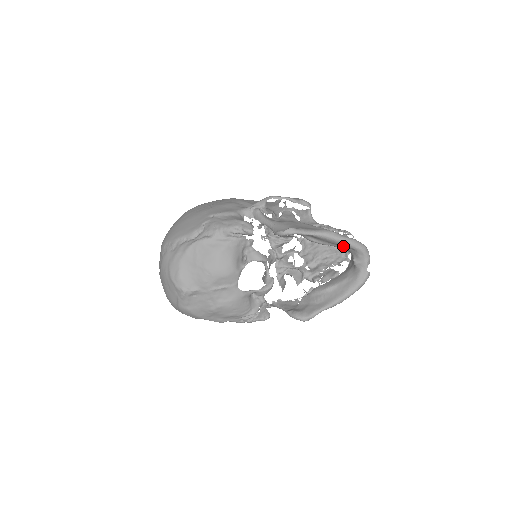
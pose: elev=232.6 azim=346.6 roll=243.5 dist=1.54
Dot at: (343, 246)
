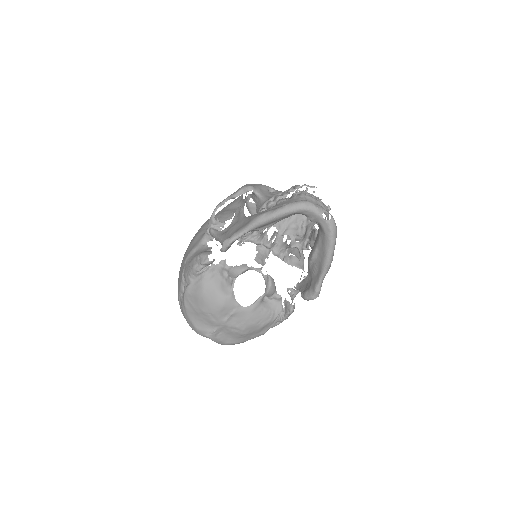
Dot at: (283, 218)
